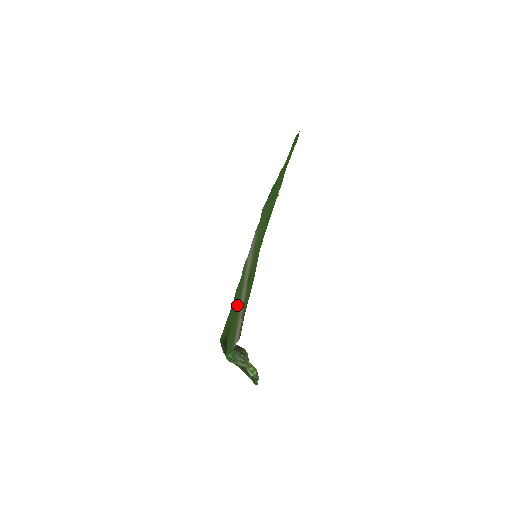
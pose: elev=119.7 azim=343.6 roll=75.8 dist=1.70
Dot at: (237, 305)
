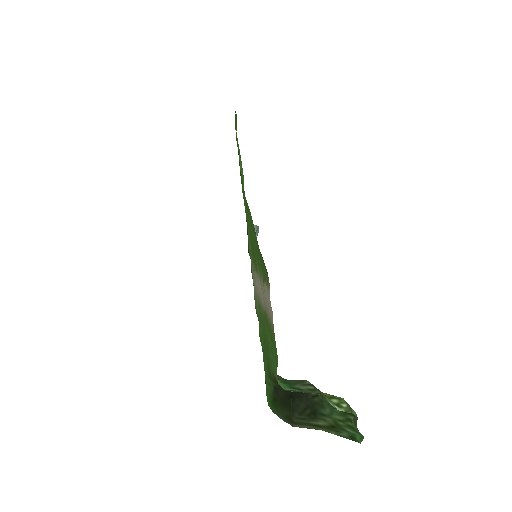
Dot at: (262, 323)
